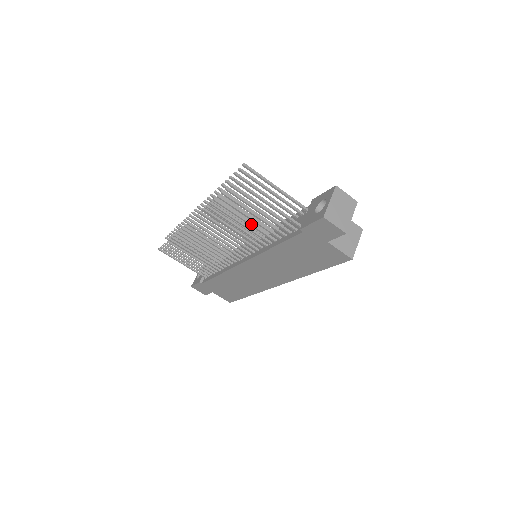
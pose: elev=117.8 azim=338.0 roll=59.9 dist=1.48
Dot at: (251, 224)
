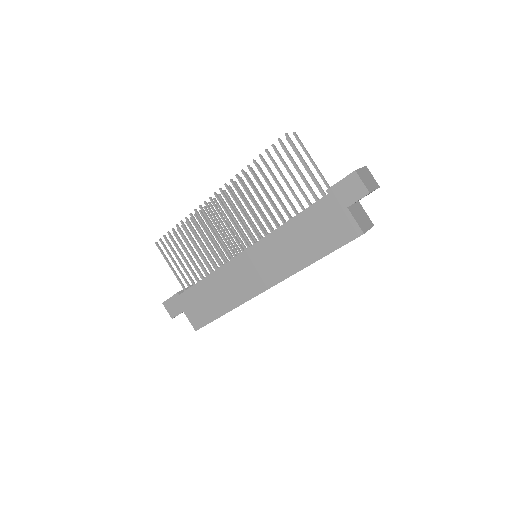
Dot at: (276, 194)
